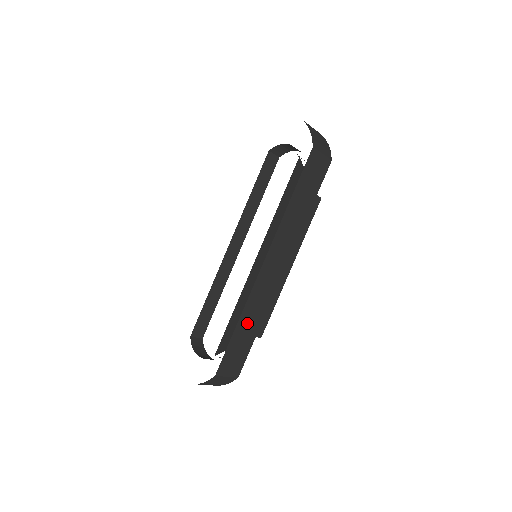
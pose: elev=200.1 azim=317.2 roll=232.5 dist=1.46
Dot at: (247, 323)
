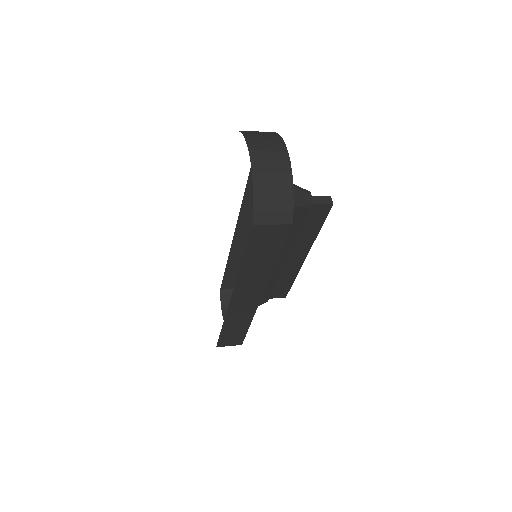
Dot at: (233, 325)
